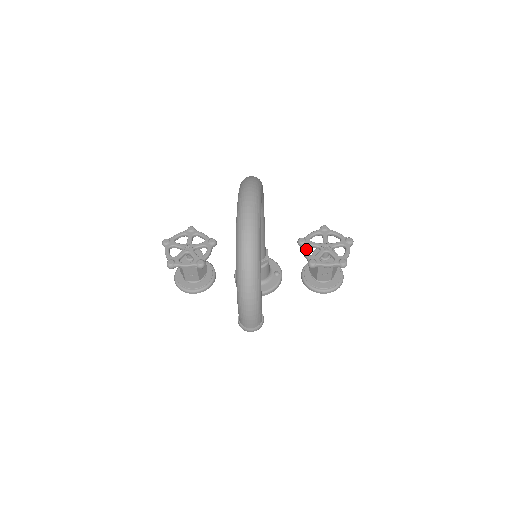
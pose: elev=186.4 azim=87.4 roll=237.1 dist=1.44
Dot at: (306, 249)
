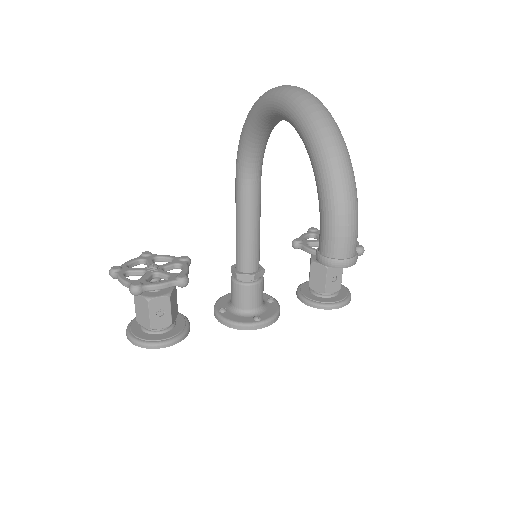
Dot at: (308, 246)
